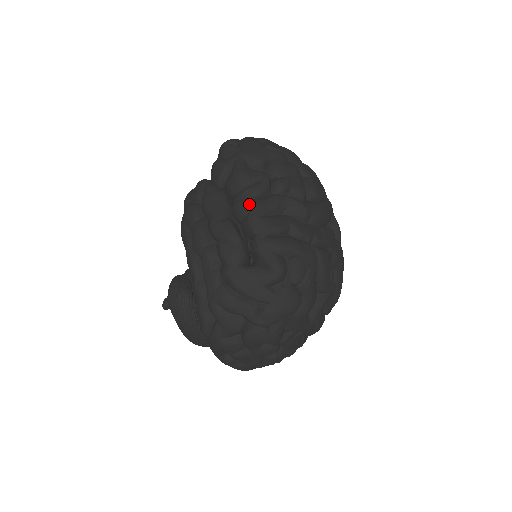
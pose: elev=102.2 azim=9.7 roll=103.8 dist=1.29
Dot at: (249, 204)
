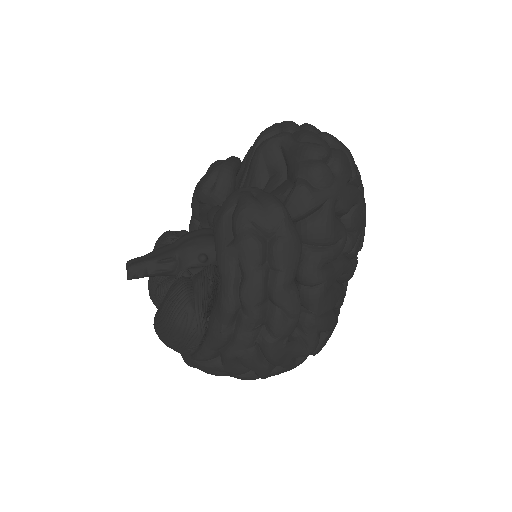
Dot at: (324, 277)
